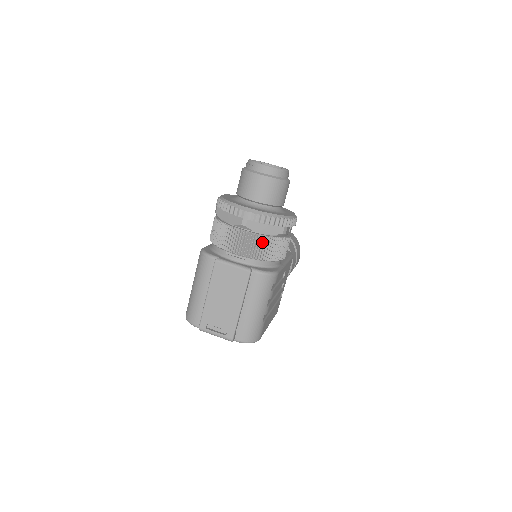
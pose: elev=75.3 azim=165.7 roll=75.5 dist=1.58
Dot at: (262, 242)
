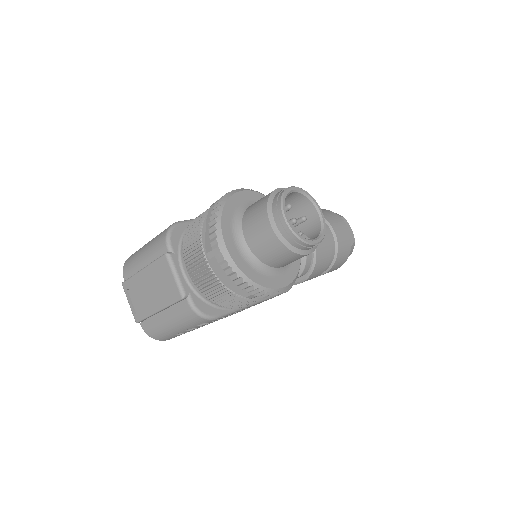
Dot at: (216, 286)
